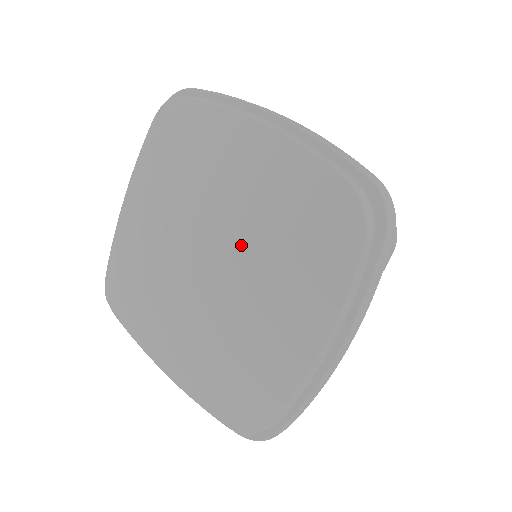
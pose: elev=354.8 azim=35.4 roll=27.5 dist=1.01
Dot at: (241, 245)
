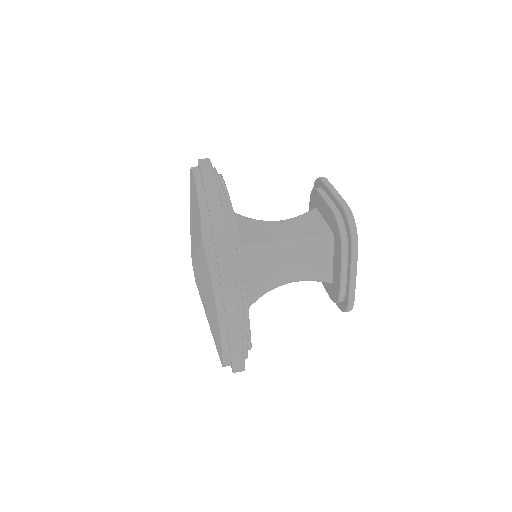
Dot at: occluded
